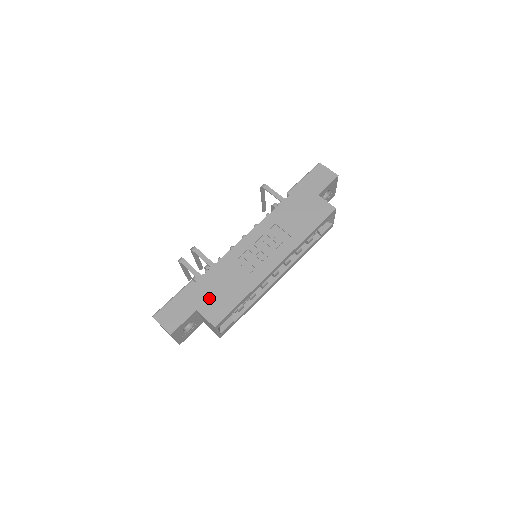
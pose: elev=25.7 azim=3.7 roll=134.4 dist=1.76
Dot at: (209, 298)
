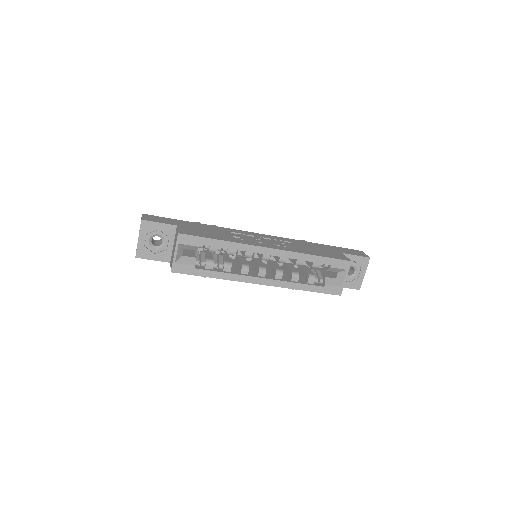
Dot at: (194, 228)
